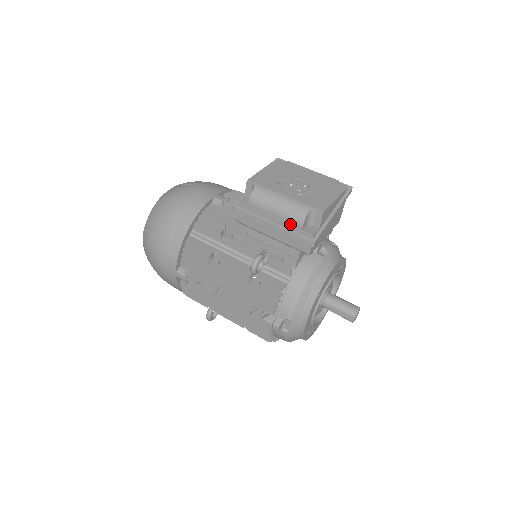
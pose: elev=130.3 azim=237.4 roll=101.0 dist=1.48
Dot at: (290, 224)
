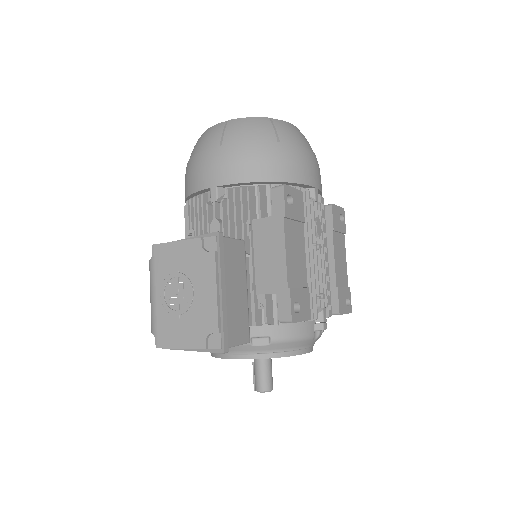
Dot at: occluded
